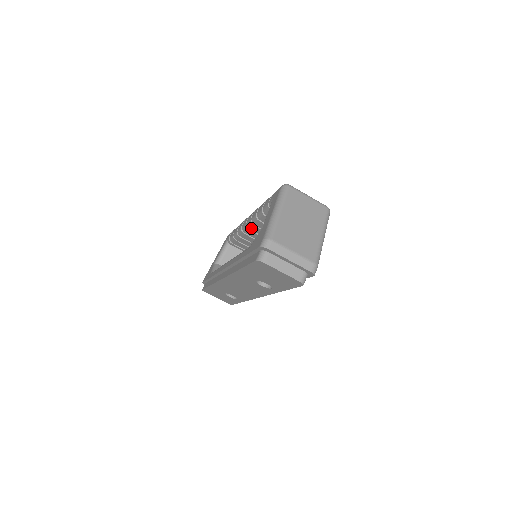
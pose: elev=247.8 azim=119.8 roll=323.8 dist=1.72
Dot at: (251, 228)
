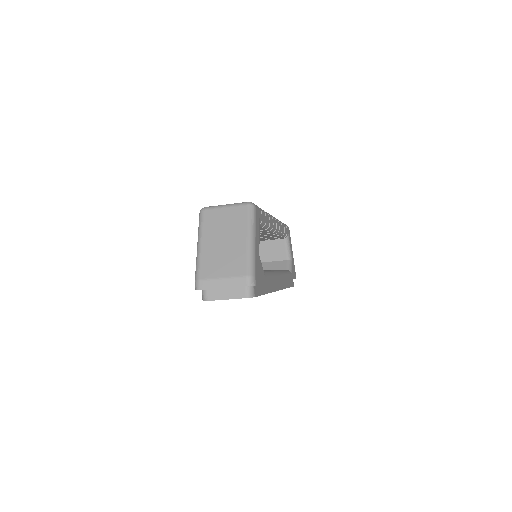
Dot at: occluded
